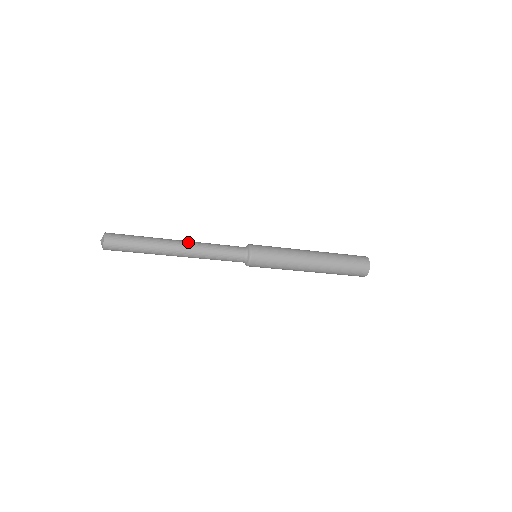
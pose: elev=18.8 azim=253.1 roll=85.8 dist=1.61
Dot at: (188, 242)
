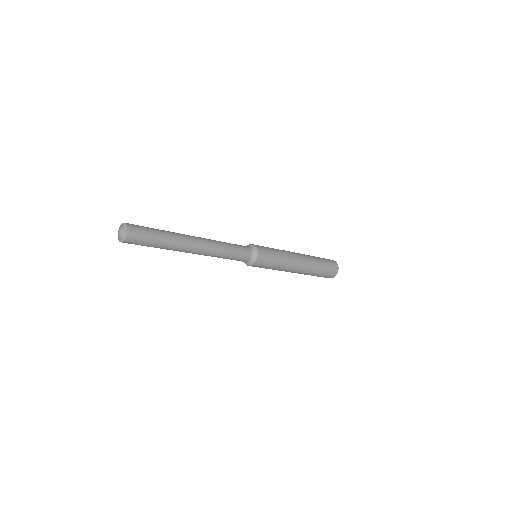
Dot at: (205, 246)
